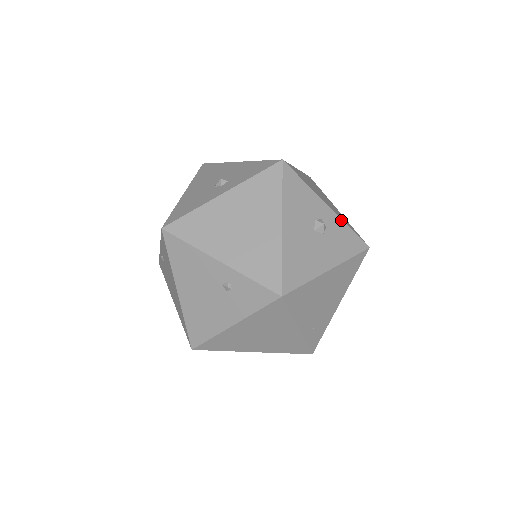
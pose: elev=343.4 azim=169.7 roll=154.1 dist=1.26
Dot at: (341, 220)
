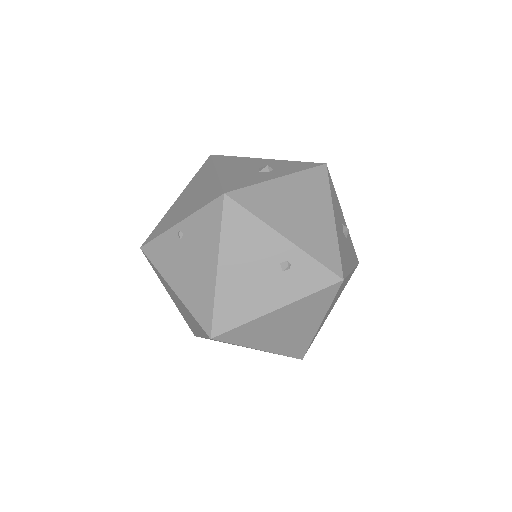
Dot at: occluded
